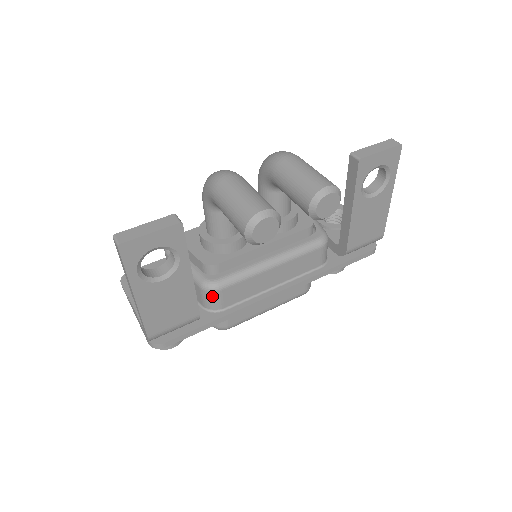
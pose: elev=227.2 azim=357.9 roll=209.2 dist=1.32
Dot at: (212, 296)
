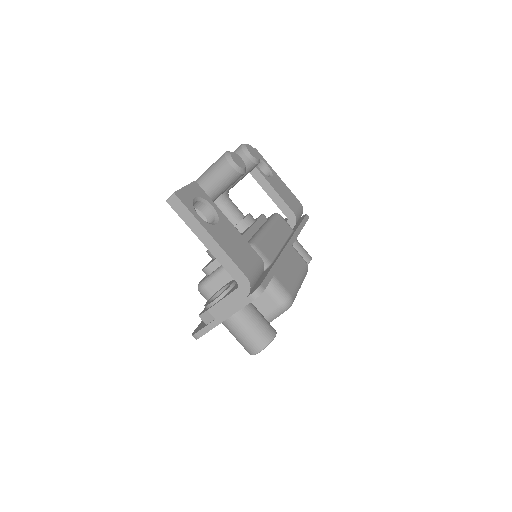
Dot at: occluded
